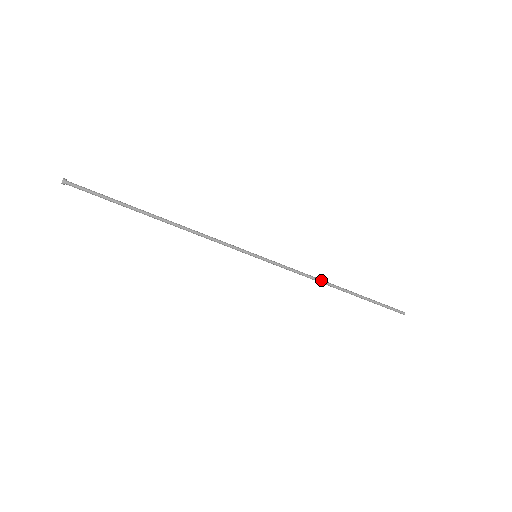
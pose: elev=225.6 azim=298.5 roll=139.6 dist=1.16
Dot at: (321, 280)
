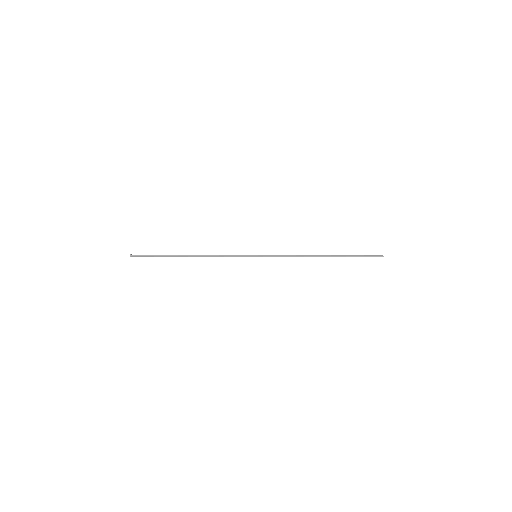
Dot at: (307, 256)
